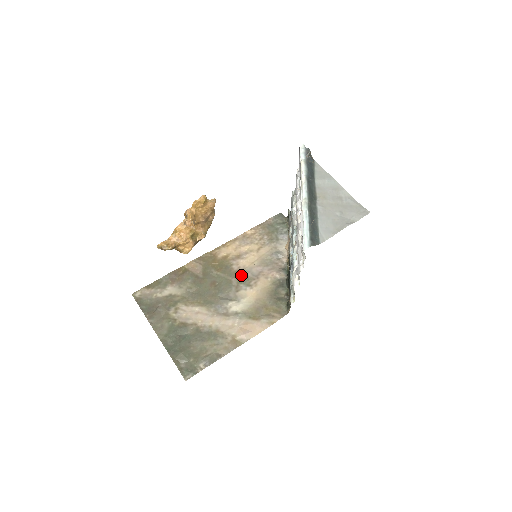
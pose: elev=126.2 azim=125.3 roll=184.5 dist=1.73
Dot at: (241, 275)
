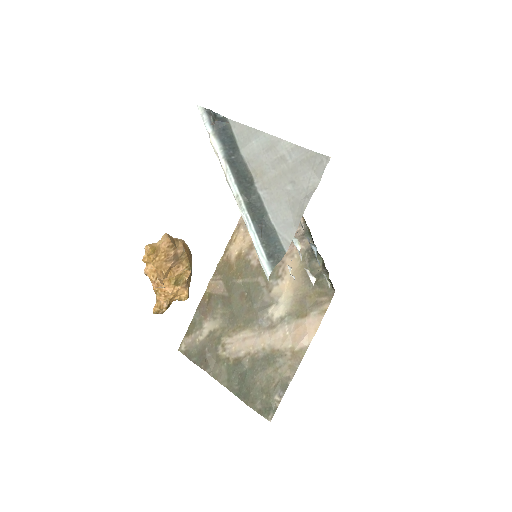
Dot at: occluded
